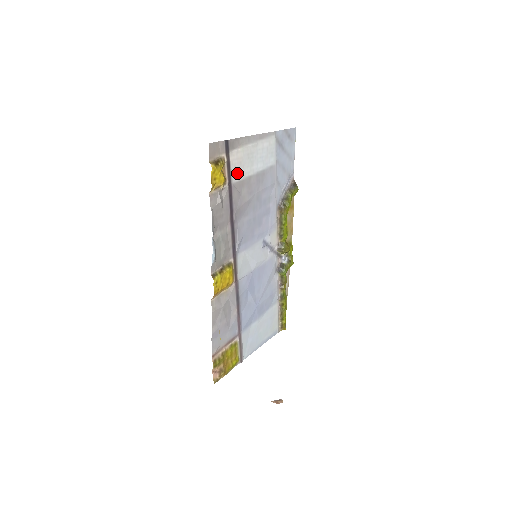
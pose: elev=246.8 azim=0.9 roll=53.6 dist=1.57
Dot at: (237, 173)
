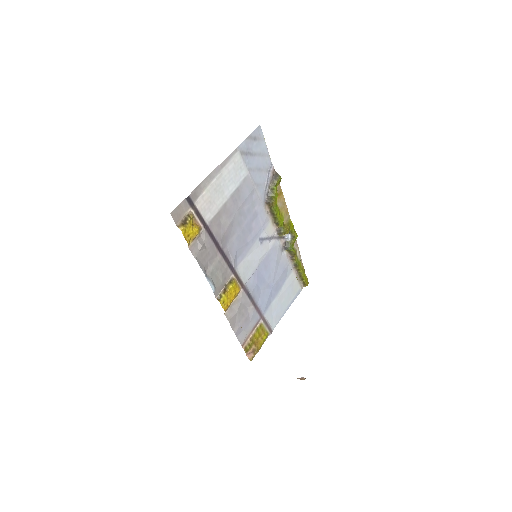
Dot at: (210, 212)
